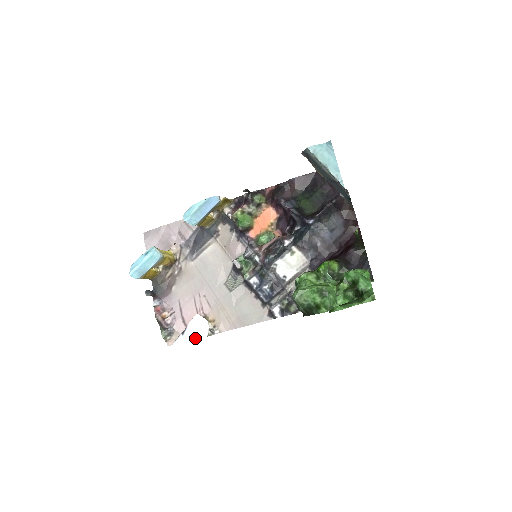
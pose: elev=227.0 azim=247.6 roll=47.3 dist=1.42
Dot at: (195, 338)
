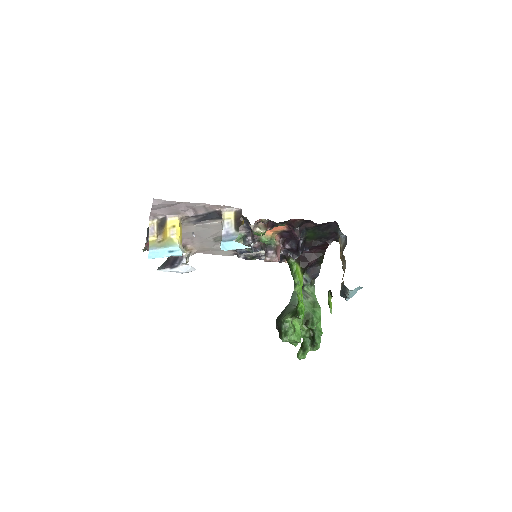
Dot at: (181, 273)
